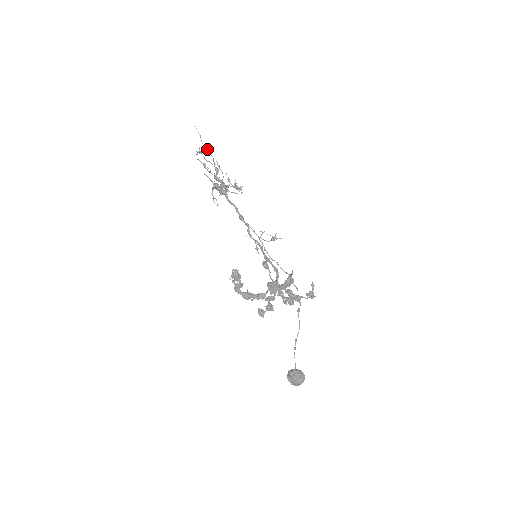
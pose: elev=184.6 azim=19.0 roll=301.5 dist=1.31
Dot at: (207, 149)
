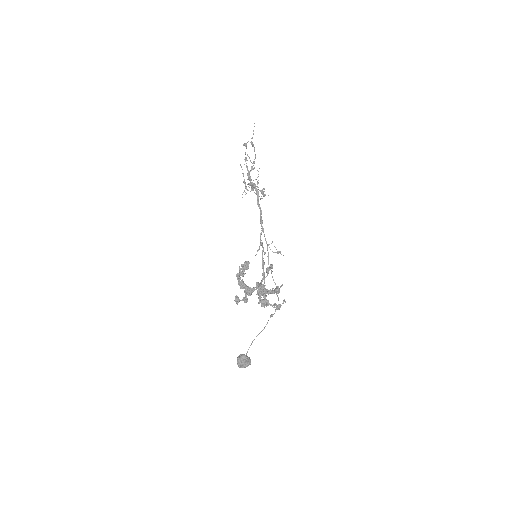
Dot at: (254, 148)
